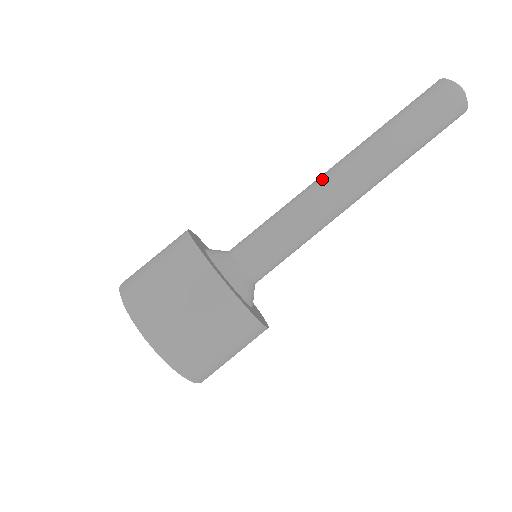
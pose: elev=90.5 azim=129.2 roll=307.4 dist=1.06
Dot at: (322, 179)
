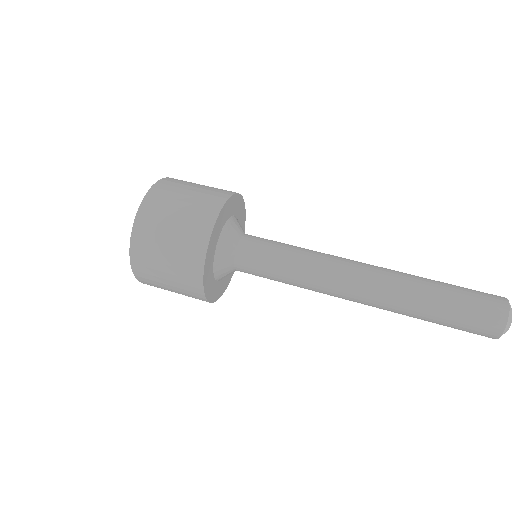
Dot at: occluded
